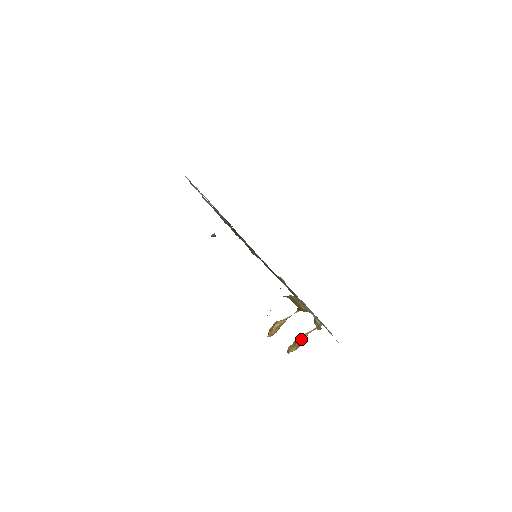
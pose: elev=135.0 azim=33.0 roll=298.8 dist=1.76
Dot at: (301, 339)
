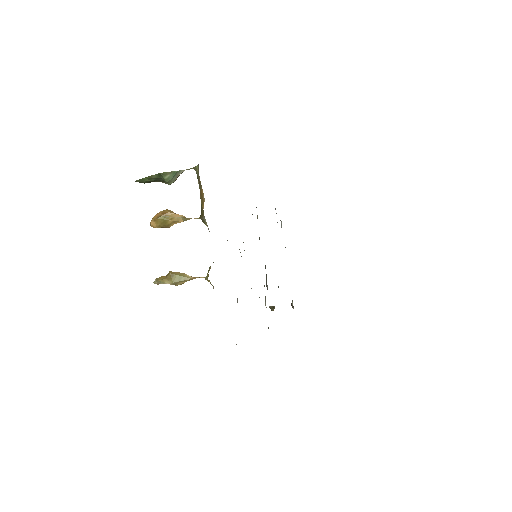
Dot at: (180, 273)
